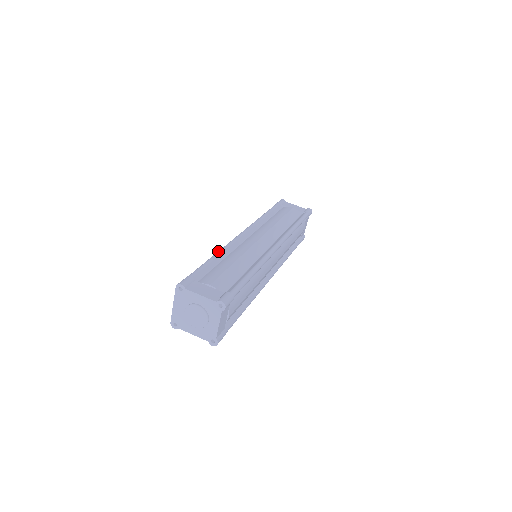
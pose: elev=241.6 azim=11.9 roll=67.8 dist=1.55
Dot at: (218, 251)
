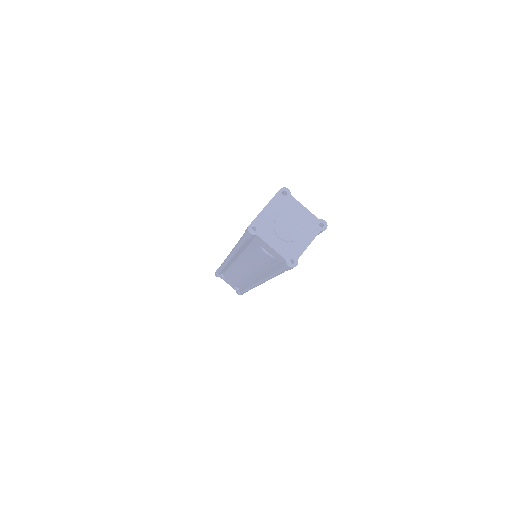
Dot at: occluded
